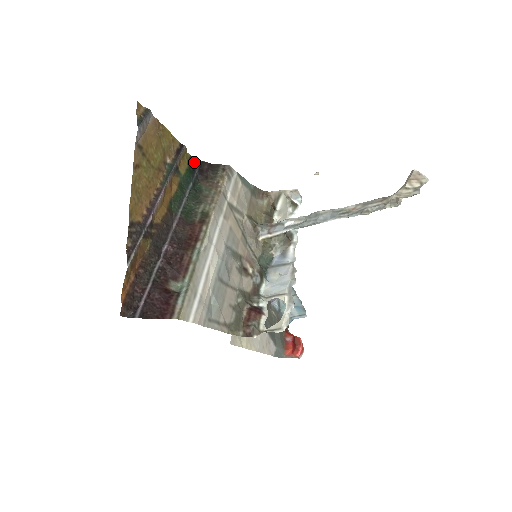
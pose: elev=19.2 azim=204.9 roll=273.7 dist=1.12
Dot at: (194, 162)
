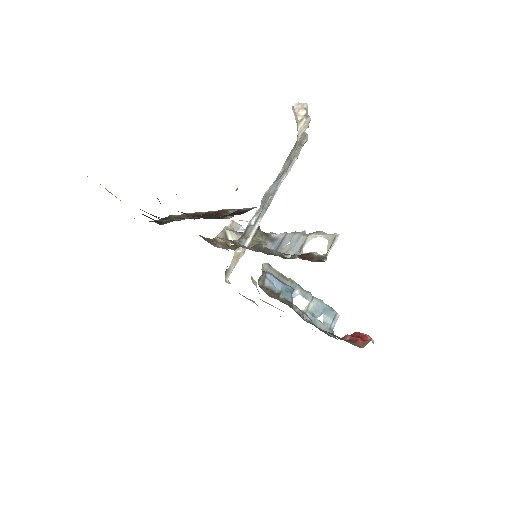
Dot at: occluded
